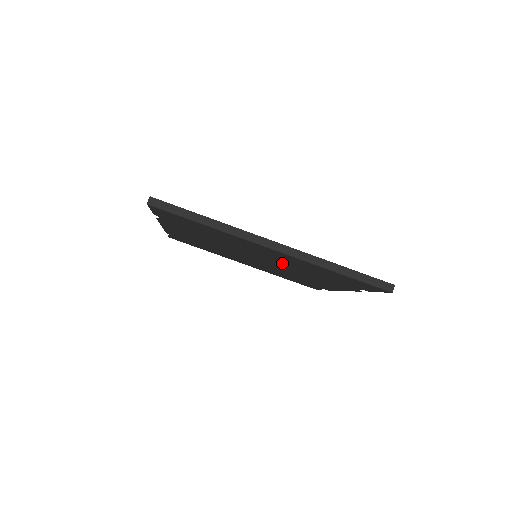
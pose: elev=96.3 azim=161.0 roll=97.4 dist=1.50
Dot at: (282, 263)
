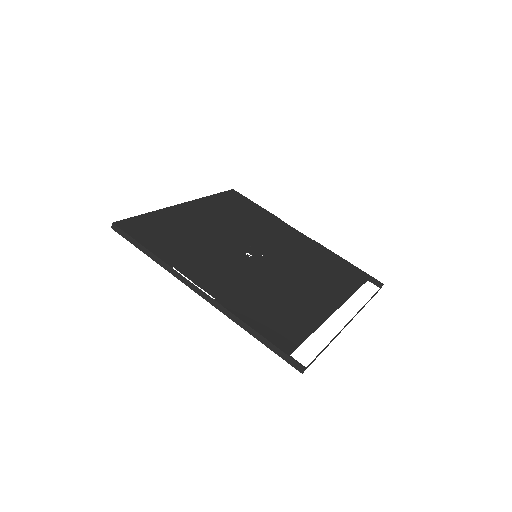
Dot at: occluded
